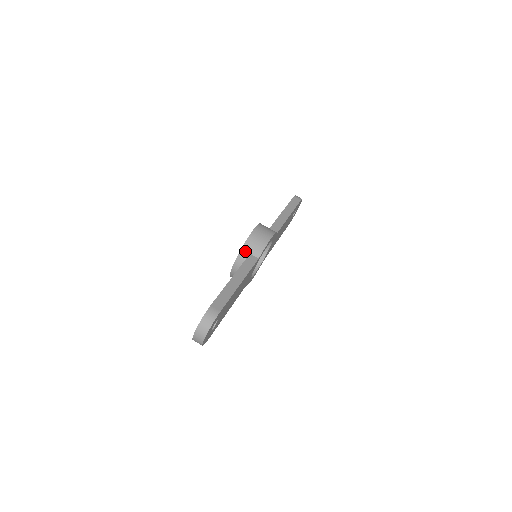
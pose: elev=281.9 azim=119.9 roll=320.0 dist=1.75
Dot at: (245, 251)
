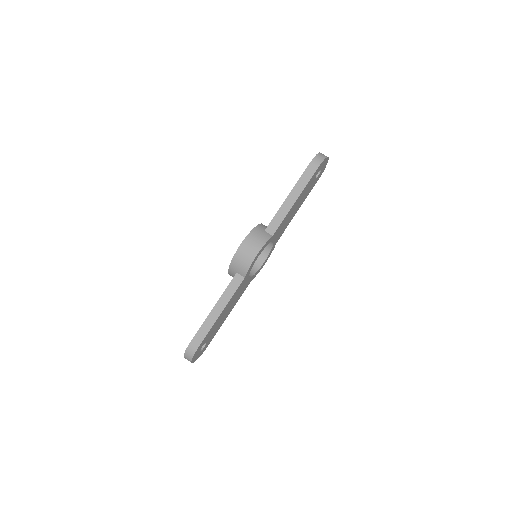
Dot at: (232, 270)
